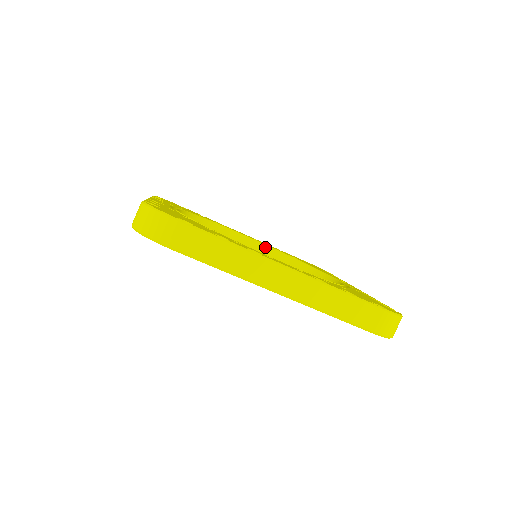
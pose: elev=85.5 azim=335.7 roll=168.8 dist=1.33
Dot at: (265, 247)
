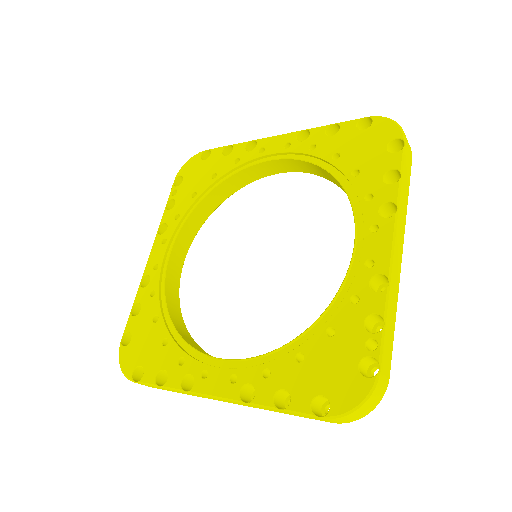
Dot at: (297, 161)
